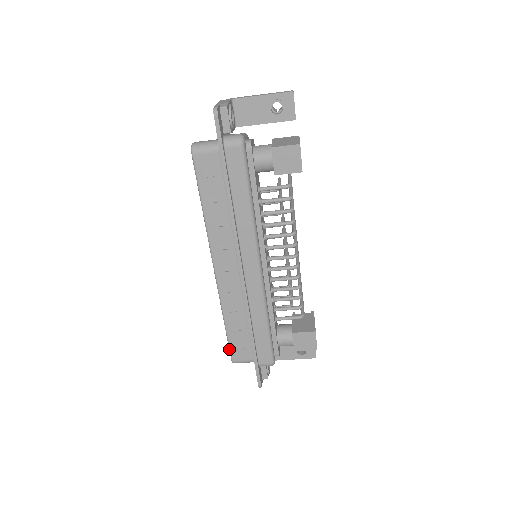
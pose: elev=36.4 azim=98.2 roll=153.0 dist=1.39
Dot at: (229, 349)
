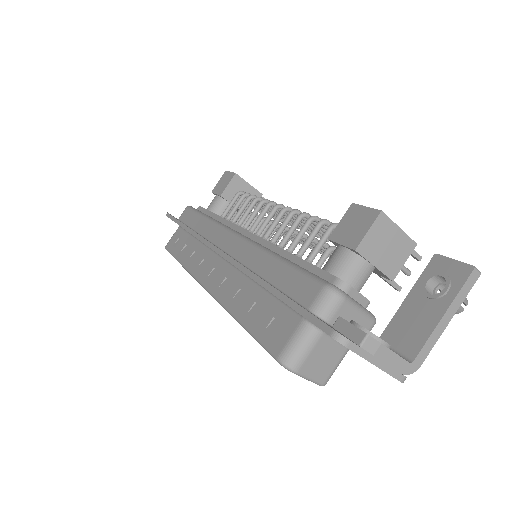
Dot at: occluded
